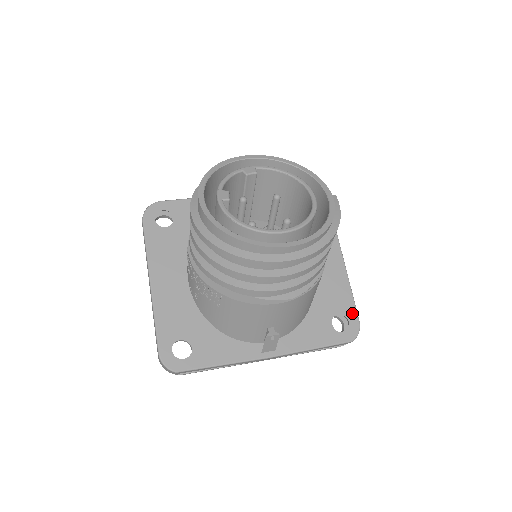
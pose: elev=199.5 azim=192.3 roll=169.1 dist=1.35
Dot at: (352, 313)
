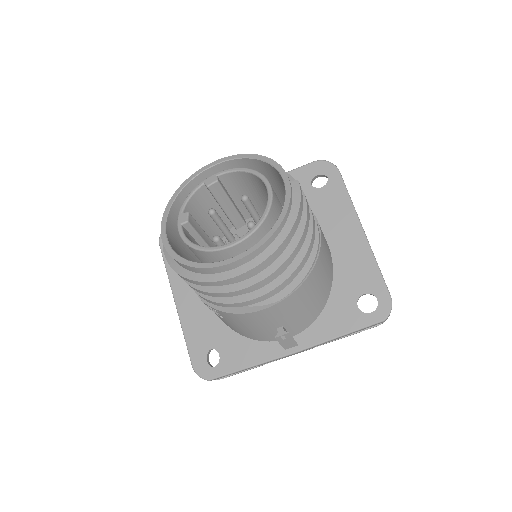
Dot at: (380, 289)
